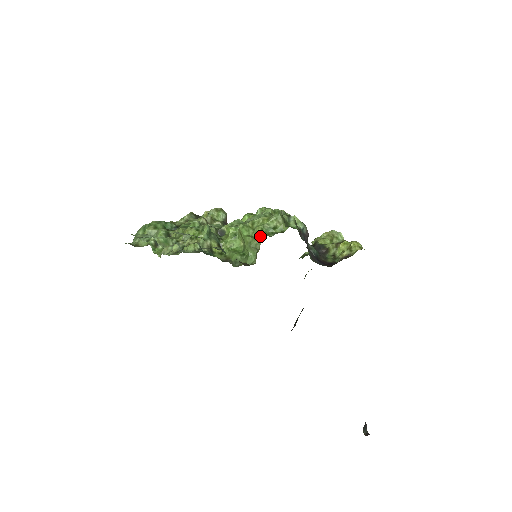
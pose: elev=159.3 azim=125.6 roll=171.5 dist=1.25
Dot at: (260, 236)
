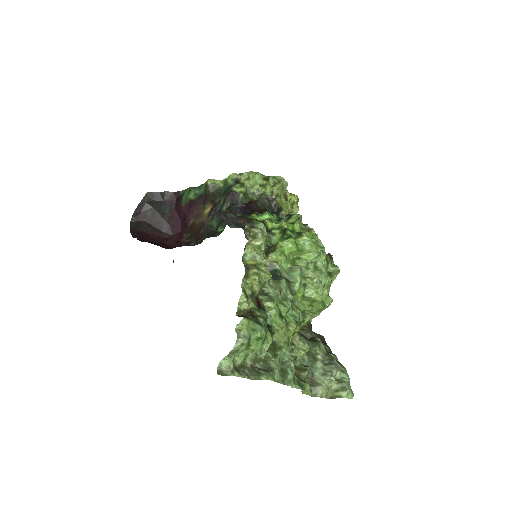
Dot at: (329, 303)
